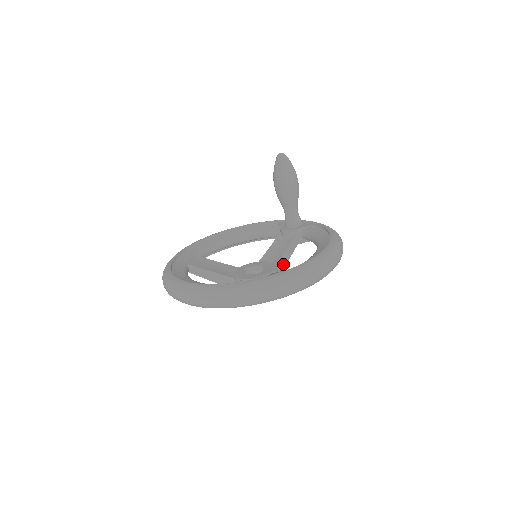
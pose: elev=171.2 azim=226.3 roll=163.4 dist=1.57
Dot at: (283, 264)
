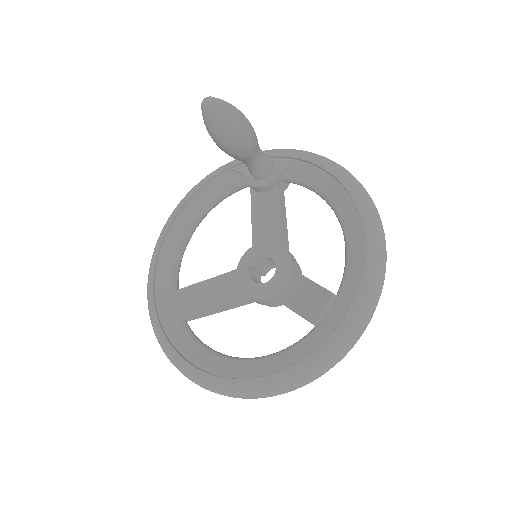
Dot at: (285, 234)
